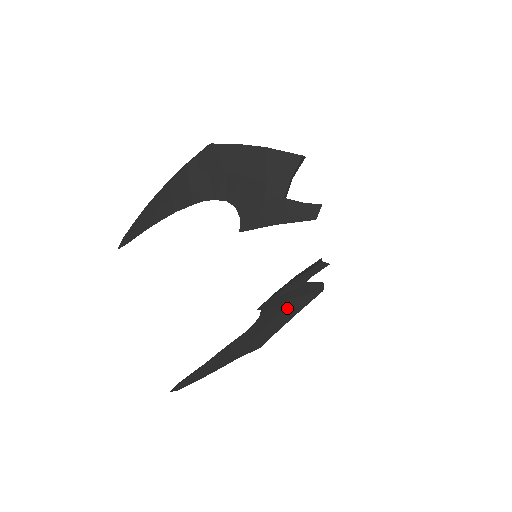
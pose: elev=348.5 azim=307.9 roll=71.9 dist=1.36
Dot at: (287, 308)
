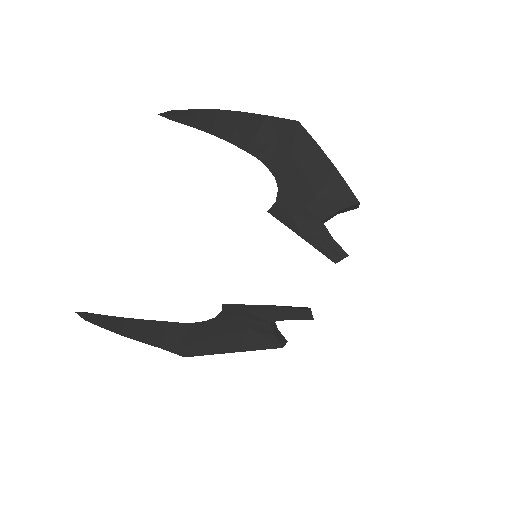
Dot at: (240, 336)
